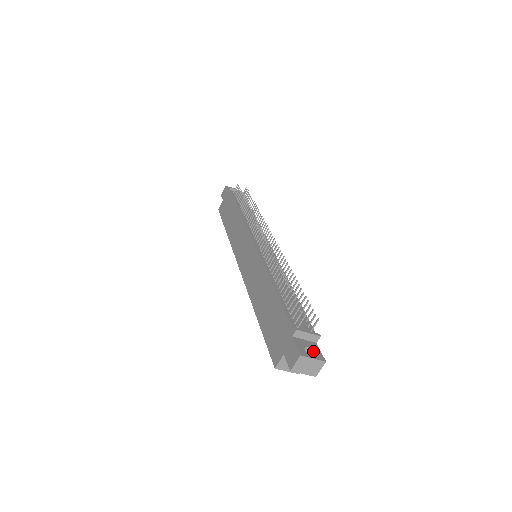
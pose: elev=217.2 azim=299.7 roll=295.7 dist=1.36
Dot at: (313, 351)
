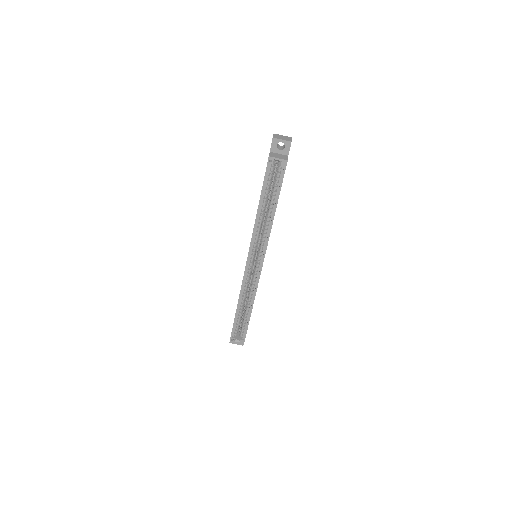
Dot at: occluded
